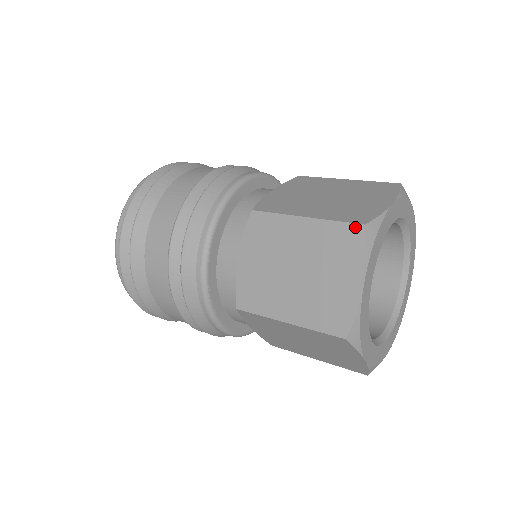
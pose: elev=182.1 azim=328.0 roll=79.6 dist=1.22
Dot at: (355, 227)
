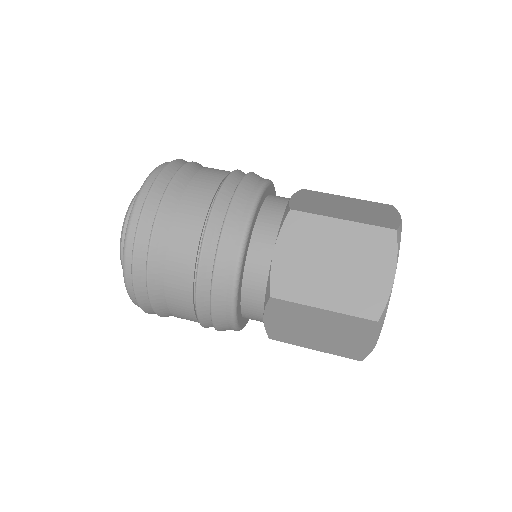
Dot at: (369, 322)
